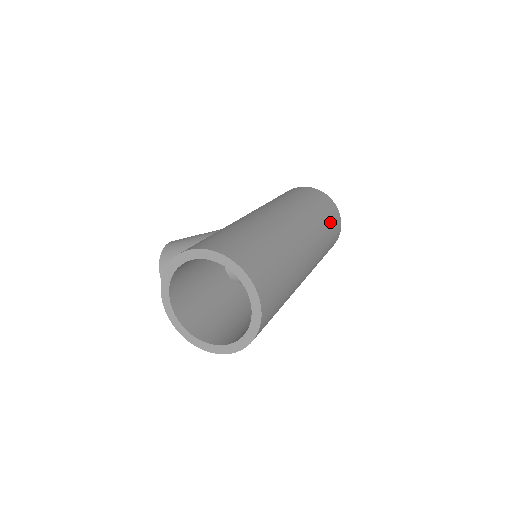
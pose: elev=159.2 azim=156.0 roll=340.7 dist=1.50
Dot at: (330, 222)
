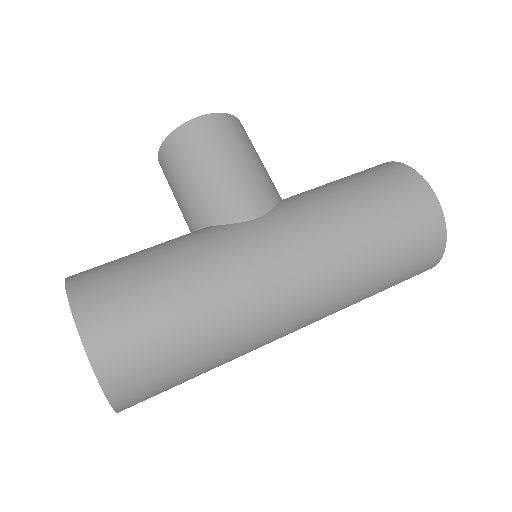
Dot at: occluded
